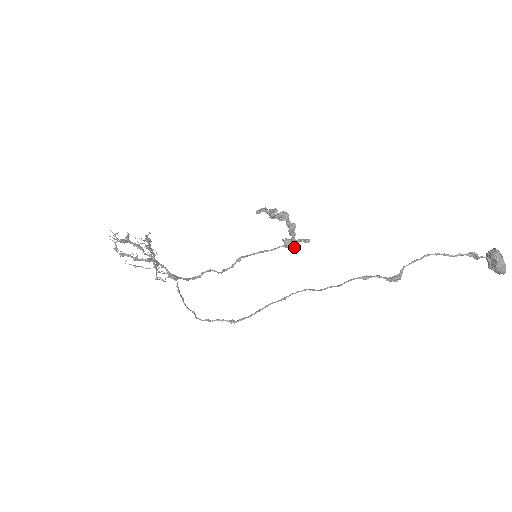
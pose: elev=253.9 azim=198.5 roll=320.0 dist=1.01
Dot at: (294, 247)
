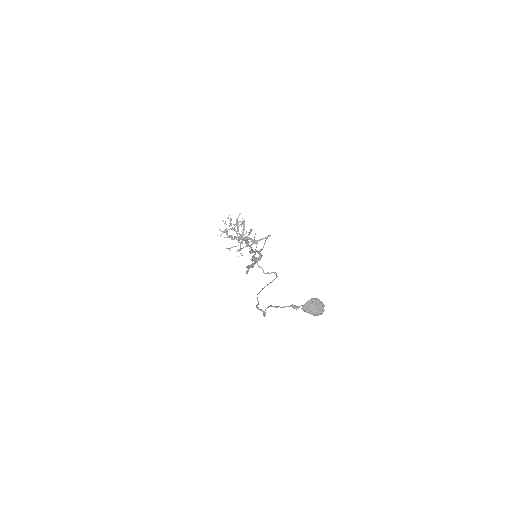
Dot at: occluded
